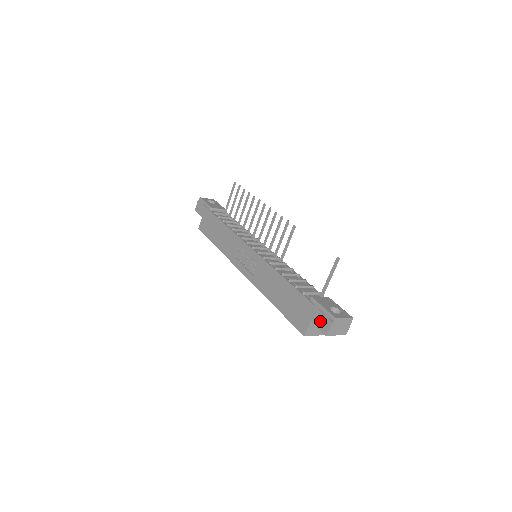
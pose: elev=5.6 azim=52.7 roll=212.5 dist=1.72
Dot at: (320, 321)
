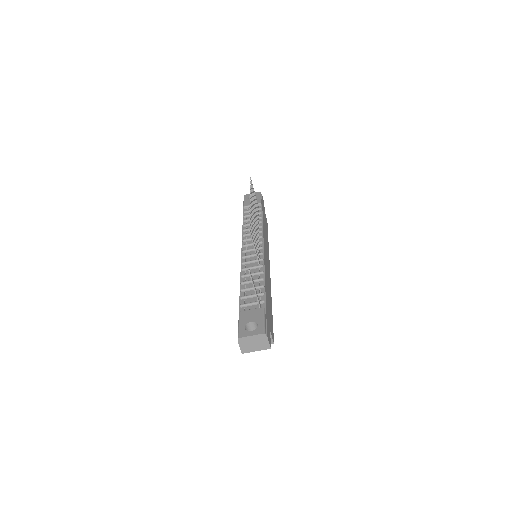
Dot at: occluded
